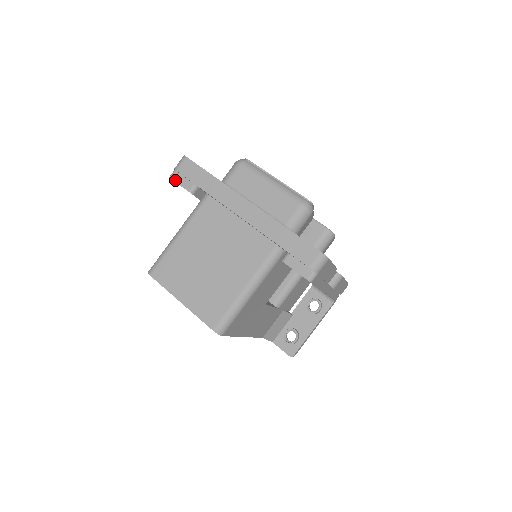
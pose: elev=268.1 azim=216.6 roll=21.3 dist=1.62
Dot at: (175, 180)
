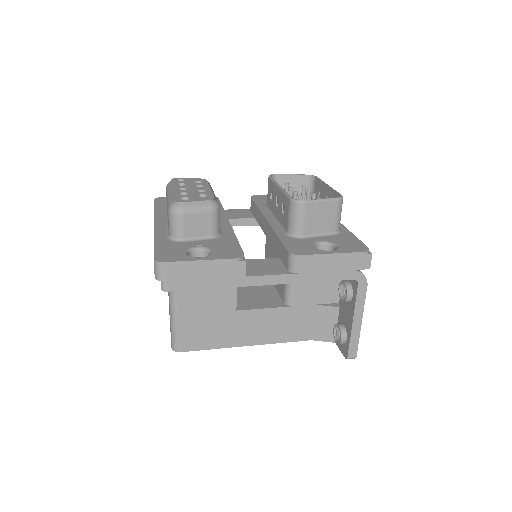
Dot at: occluded
